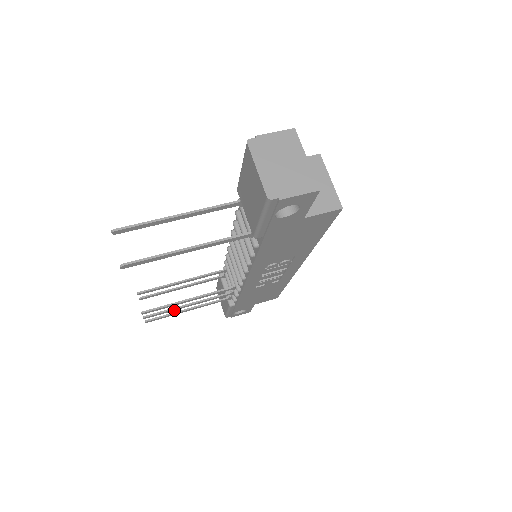
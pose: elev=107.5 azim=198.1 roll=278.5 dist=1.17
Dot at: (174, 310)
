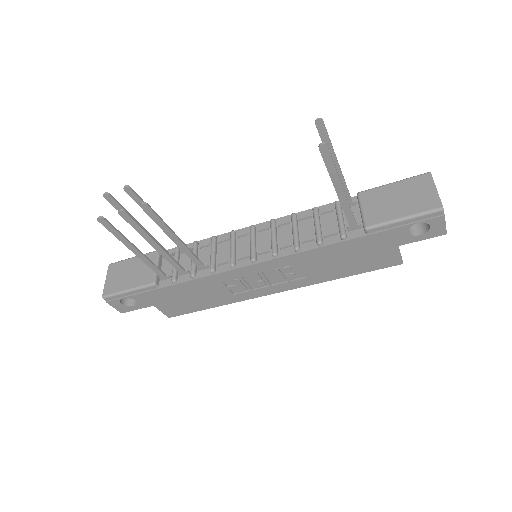
Dot at: (141, 234)
